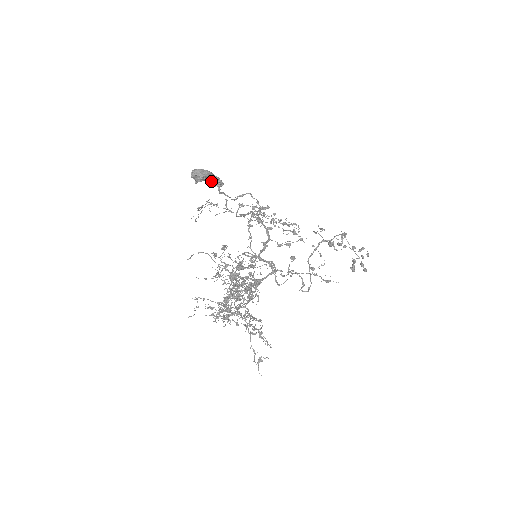
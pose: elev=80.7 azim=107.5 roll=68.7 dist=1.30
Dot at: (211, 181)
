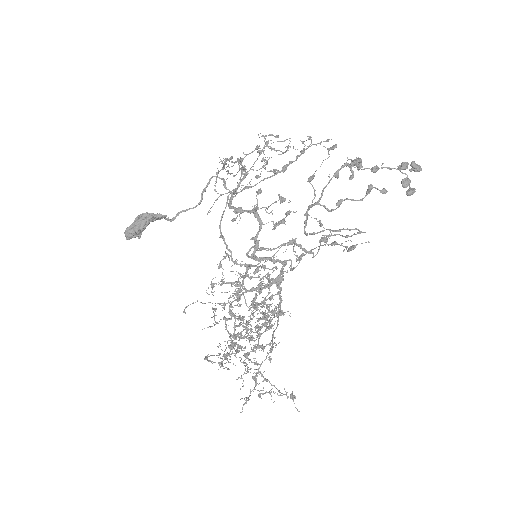
Dot at: (152, 221)
